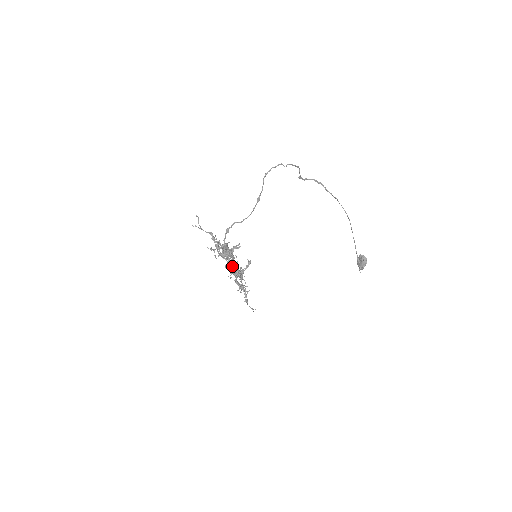
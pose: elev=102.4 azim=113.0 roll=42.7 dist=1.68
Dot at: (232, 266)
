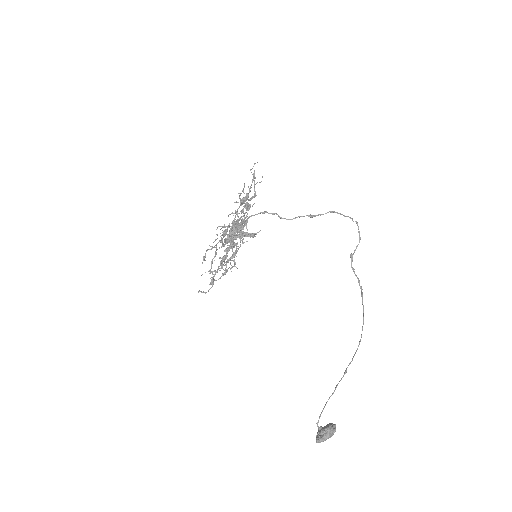
Dot at: (250, 191)
